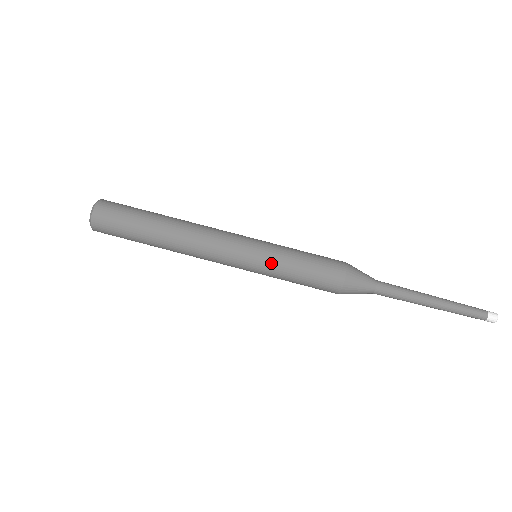
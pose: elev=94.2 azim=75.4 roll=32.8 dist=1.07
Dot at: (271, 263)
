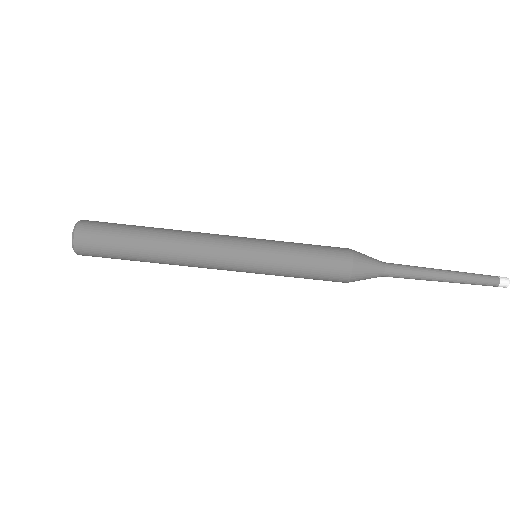
Dot at: (273, 267)
